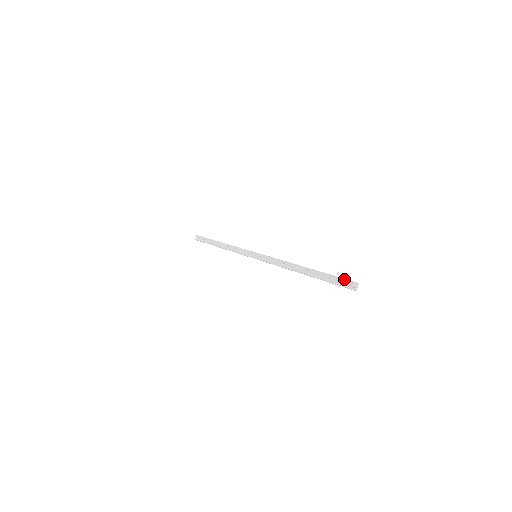
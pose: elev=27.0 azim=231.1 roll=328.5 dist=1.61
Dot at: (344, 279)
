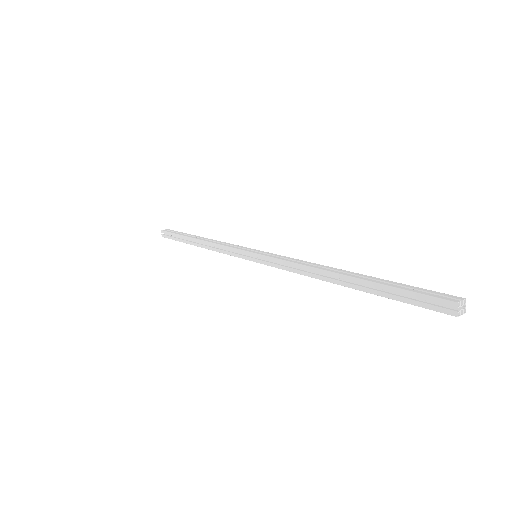
Dot at: (434, 298)
